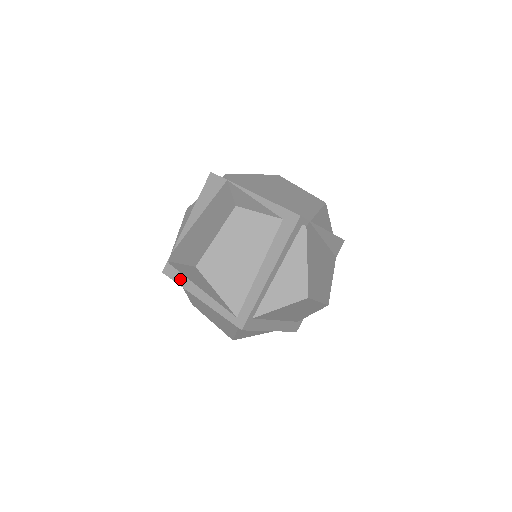
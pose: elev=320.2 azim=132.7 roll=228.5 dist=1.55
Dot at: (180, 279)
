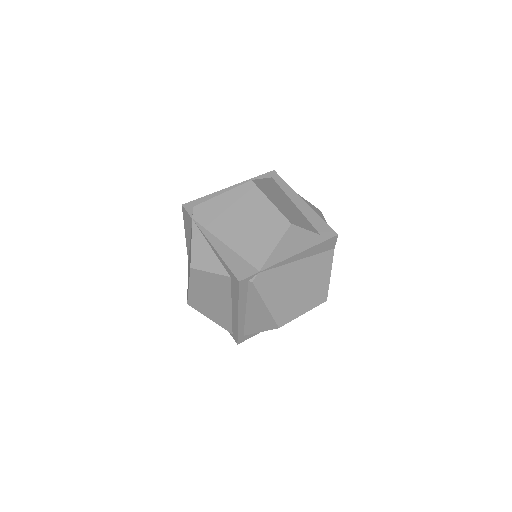
Dot at: occluded
